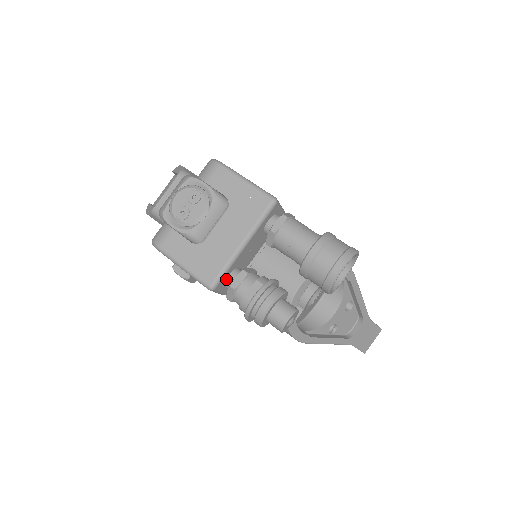
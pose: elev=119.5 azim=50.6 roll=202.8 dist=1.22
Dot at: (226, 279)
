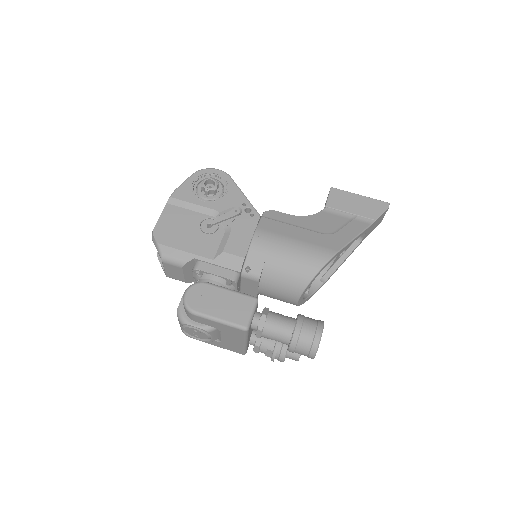
Dot at: occluded
